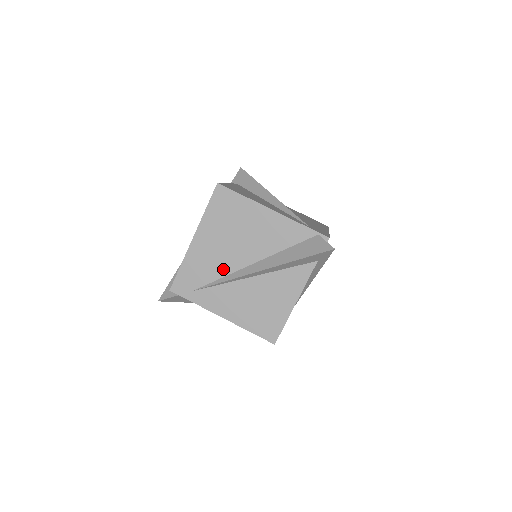
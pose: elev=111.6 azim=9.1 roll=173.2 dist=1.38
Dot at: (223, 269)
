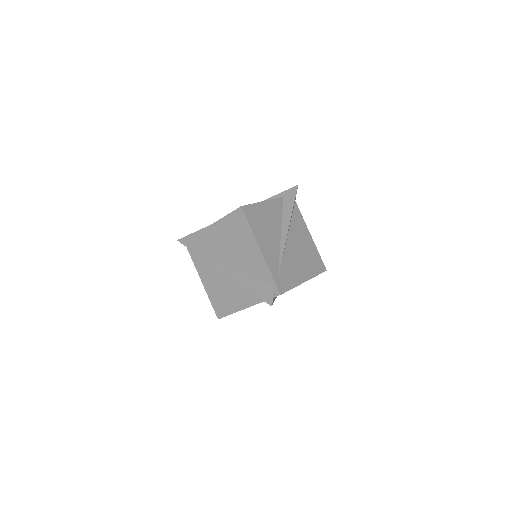
Dot at: (216, 256)
